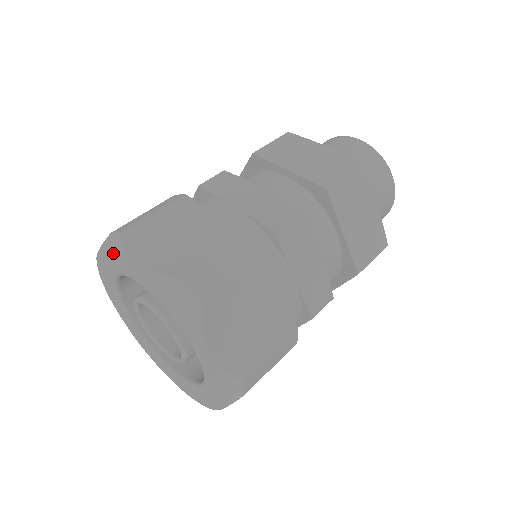
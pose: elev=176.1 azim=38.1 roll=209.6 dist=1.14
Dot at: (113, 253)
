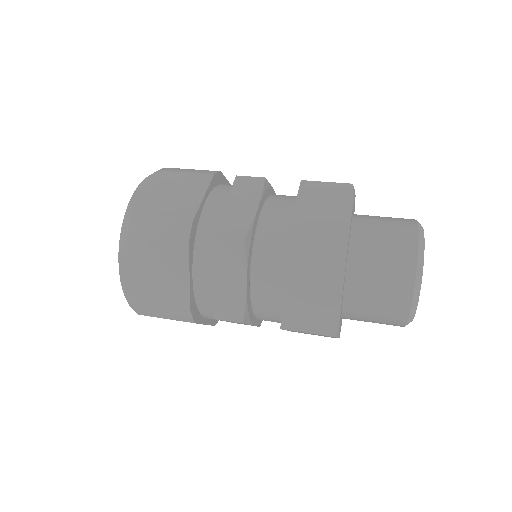
Dot at: occluded
